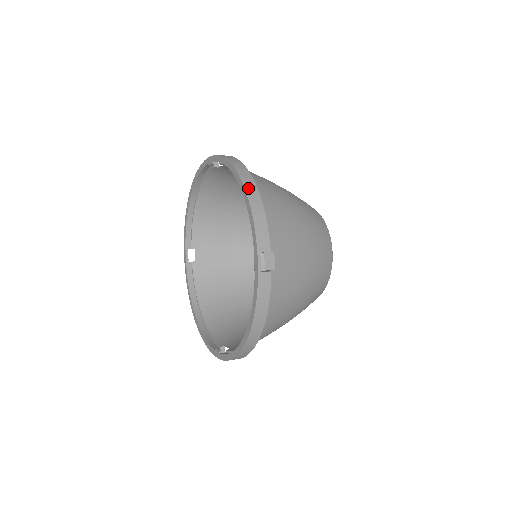
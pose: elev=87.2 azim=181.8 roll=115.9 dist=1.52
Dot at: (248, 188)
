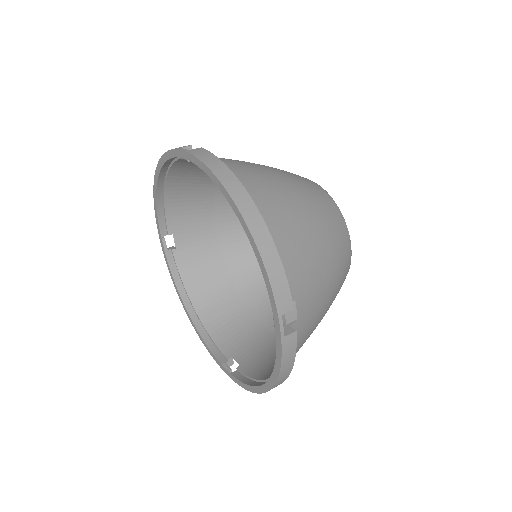
Dot at: (253, 227)
